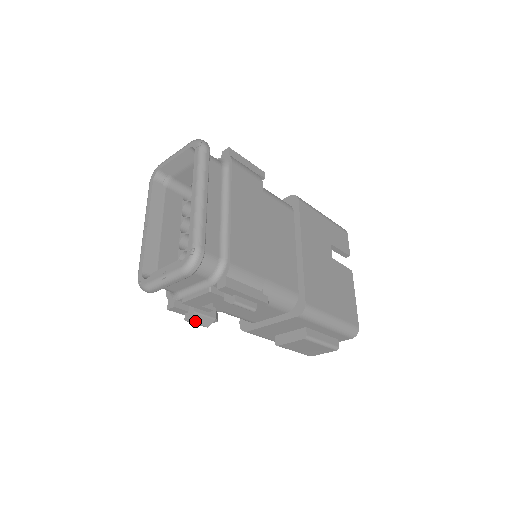
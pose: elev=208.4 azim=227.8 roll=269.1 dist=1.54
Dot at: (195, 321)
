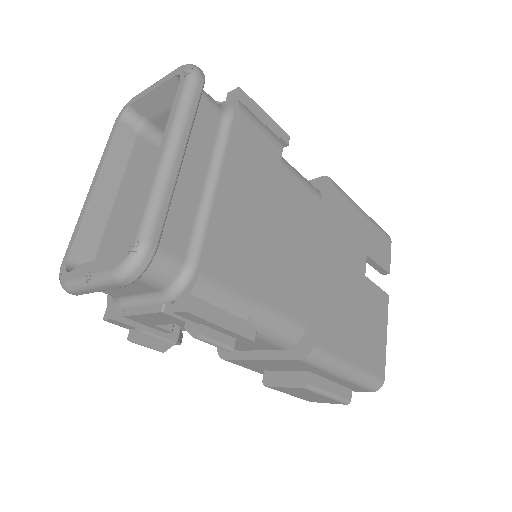
Dot at: (143, 343)
